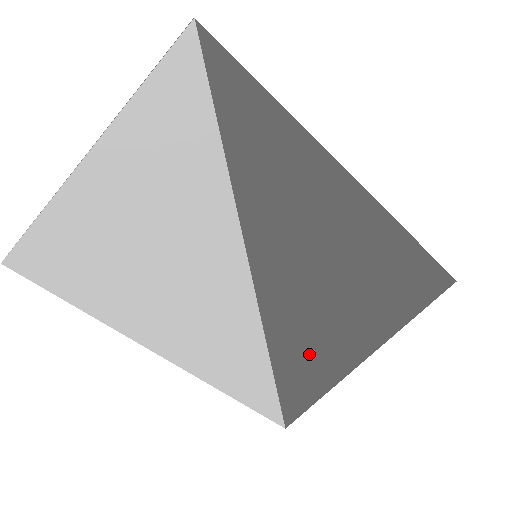
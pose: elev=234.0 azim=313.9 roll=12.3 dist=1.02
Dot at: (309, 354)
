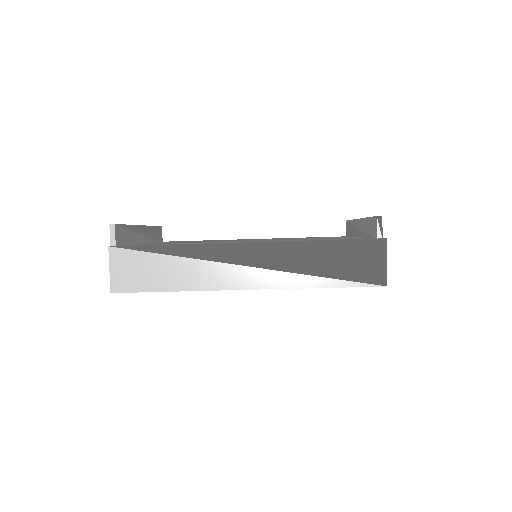
Dot at: occluded
